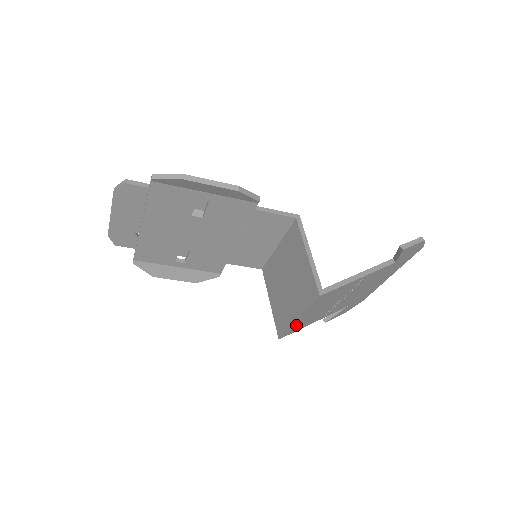
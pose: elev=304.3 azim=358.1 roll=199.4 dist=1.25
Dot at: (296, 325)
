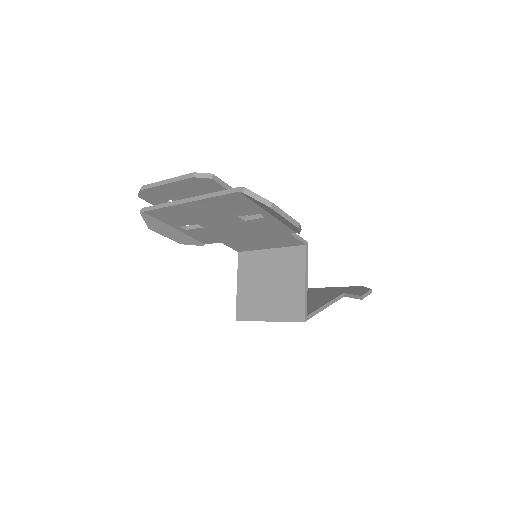
Dot at: occluded
